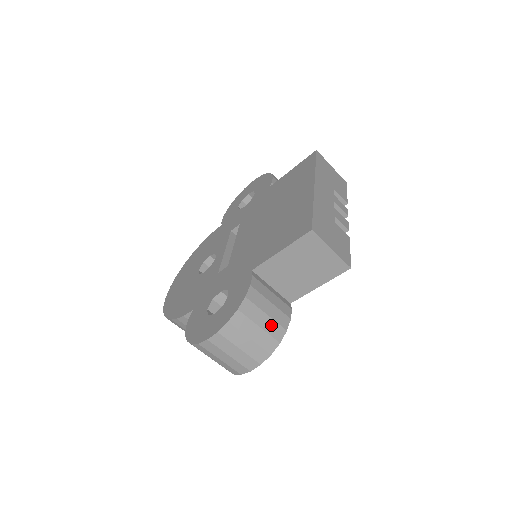
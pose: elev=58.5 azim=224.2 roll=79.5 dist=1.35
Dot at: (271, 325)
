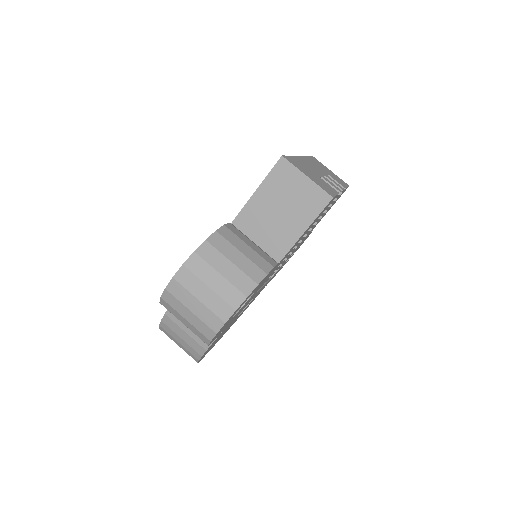
Dot at: (247, 264)
